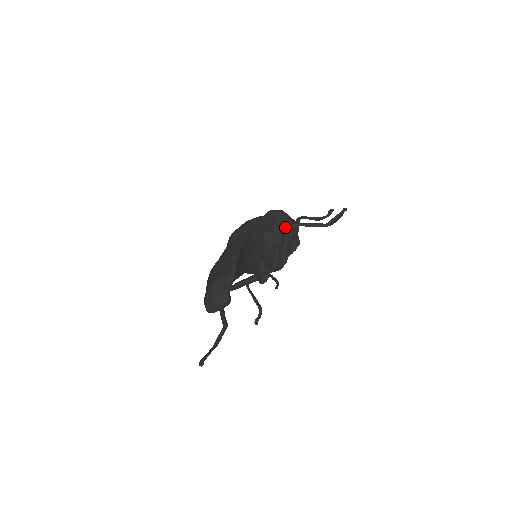
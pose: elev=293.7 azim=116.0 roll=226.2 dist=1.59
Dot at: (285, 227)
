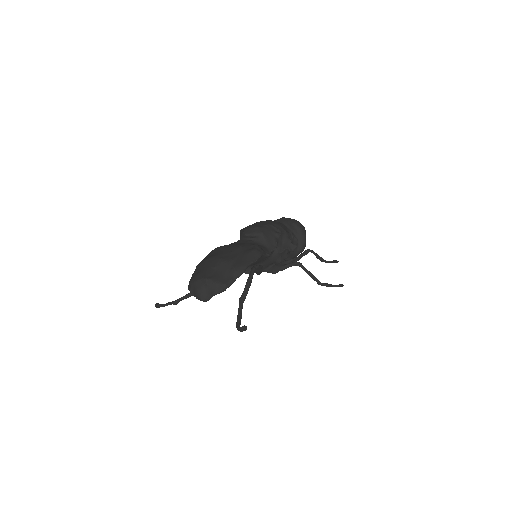
Dot at: occluded
